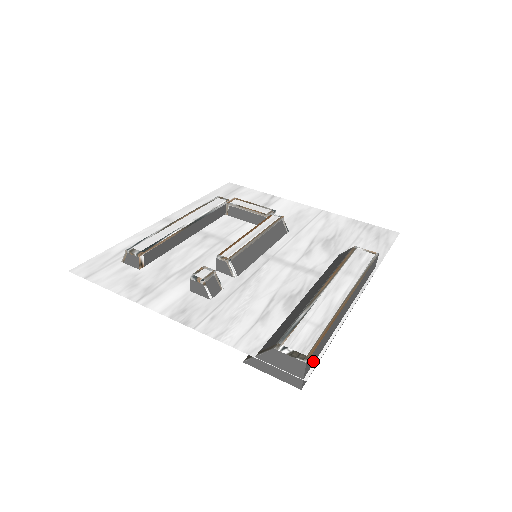
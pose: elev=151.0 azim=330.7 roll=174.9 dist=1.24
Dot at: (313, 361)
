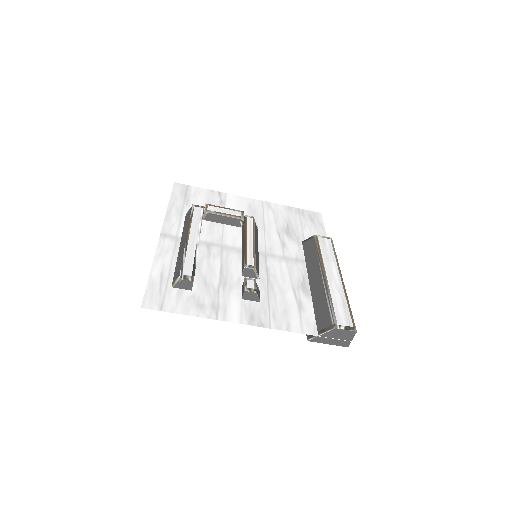
Dot at: occluded
